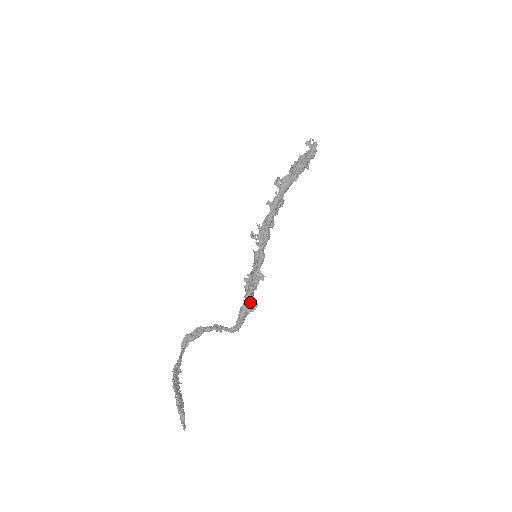
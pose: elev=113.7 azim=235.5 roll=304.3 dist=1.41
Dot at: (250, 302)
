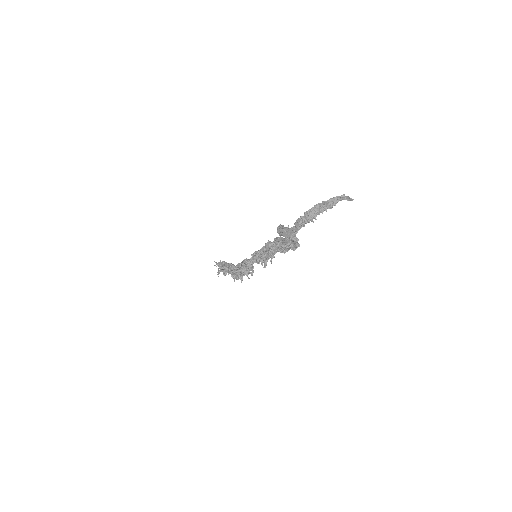
Dot at: occluded
